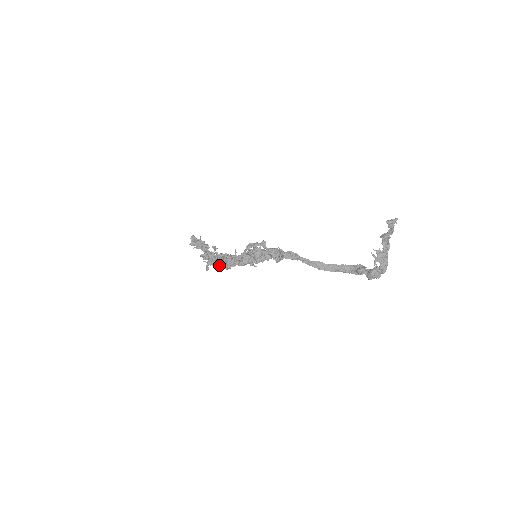
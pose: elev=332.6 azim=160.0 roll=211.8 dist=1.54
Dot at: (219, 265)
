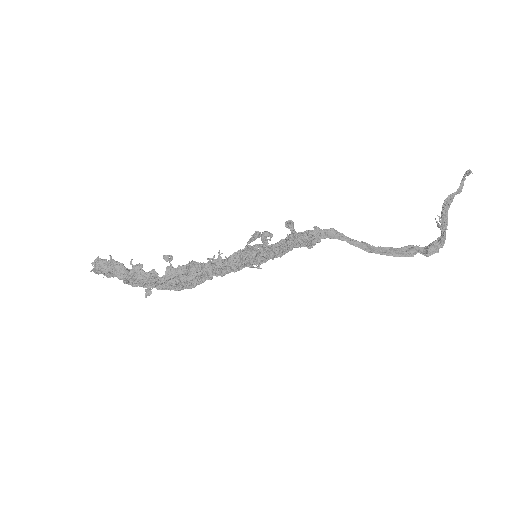
Dot at: (176, 283)
